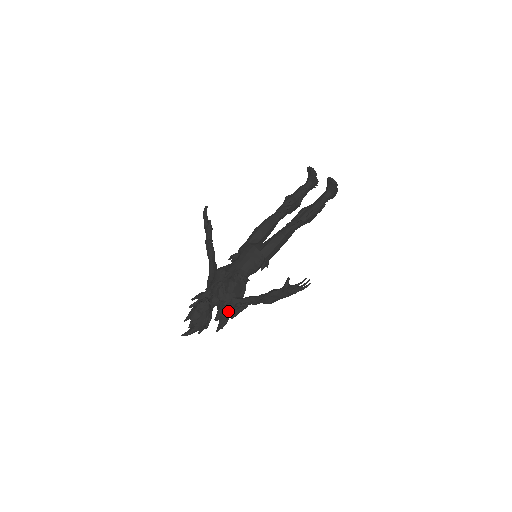
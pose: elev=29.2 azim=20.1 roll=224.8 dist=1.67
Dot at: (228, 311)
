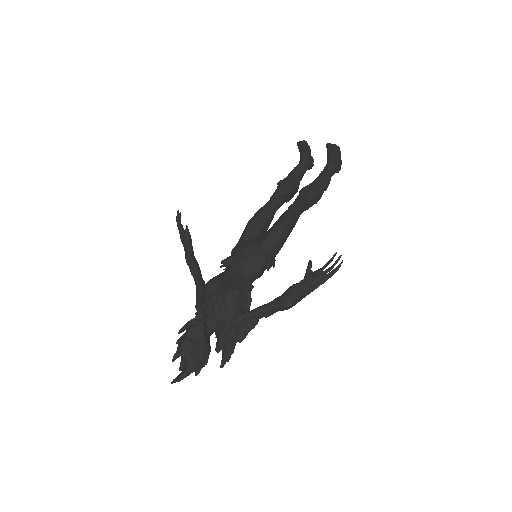
Dot at: (232, 334)
